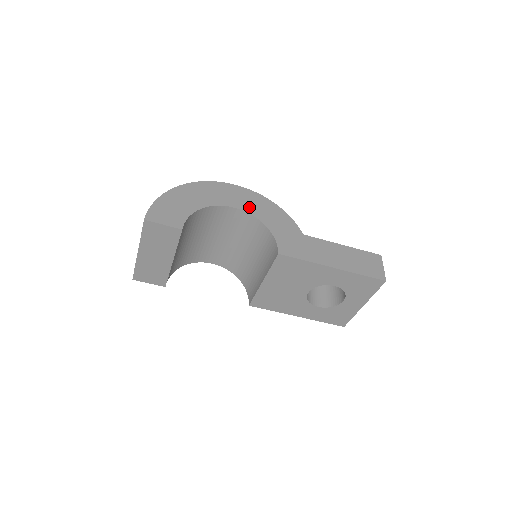
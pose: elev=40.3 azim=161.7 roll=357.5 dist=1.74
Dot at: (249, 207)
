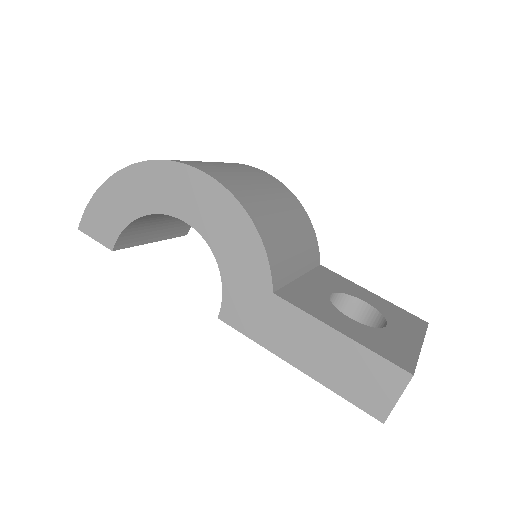
Dot at: (204, 222)
